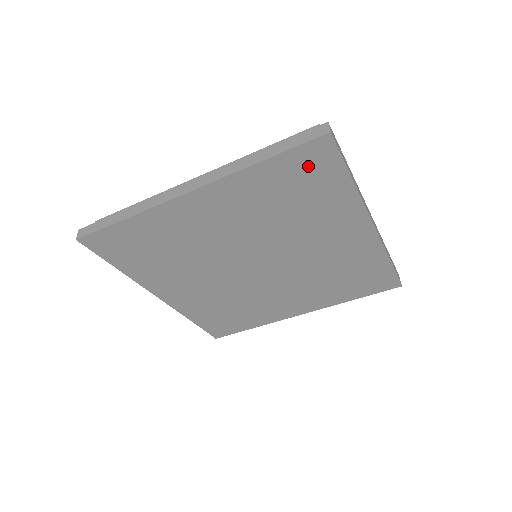
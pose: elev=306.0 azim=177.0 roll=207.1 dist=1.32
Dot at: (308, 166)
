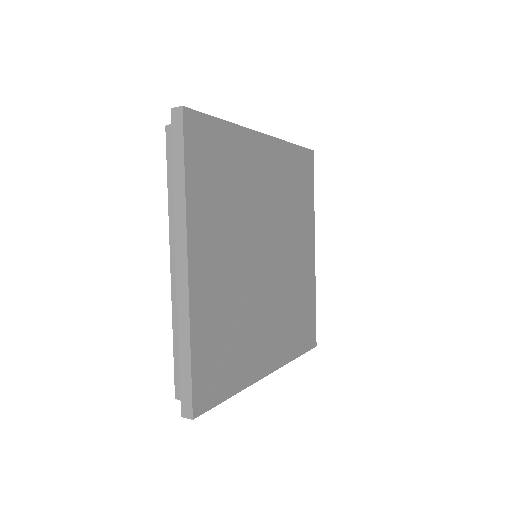
Dot at: (304, 167)
